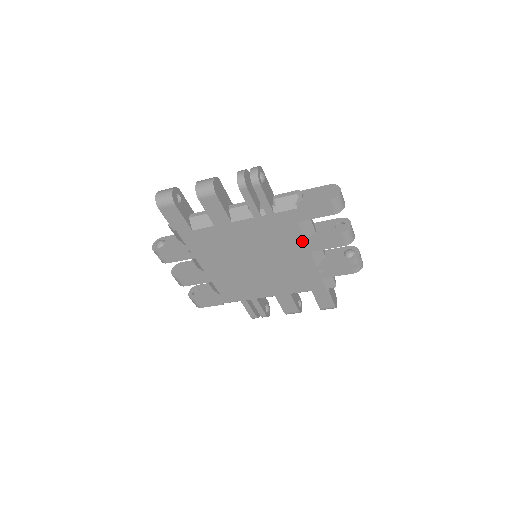
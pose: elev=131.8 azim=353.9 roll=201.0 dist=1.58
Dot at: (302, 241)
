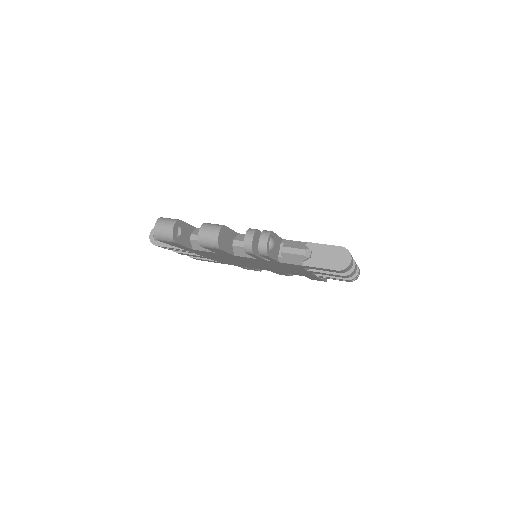
Dot at: (304, 270)
